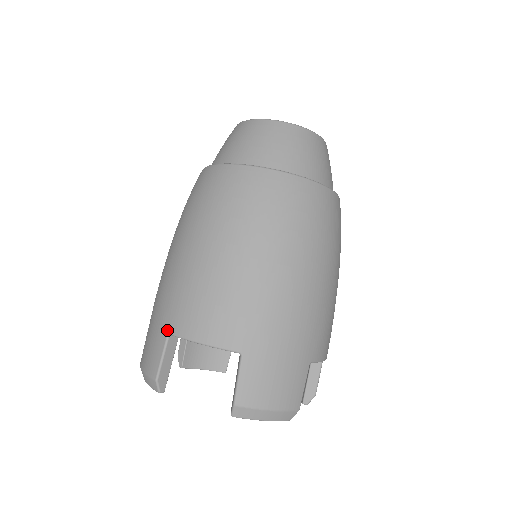
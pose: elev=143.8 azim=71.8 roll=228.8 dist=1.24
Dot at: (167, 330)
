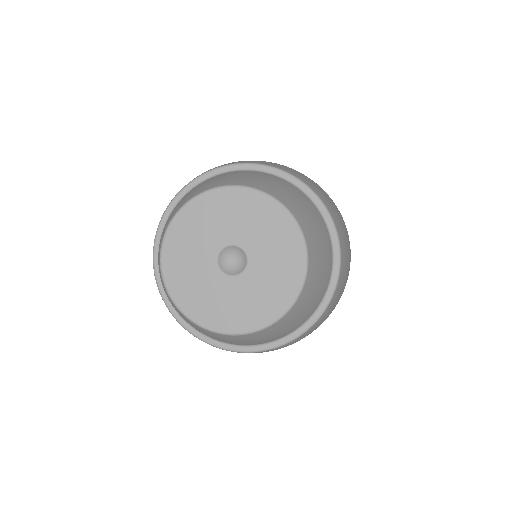
Dot at: occluded
